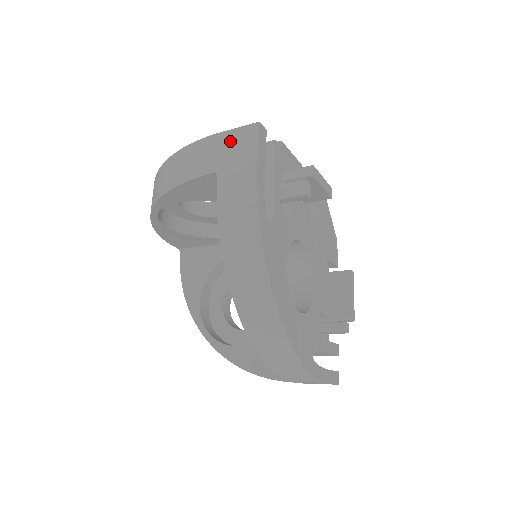
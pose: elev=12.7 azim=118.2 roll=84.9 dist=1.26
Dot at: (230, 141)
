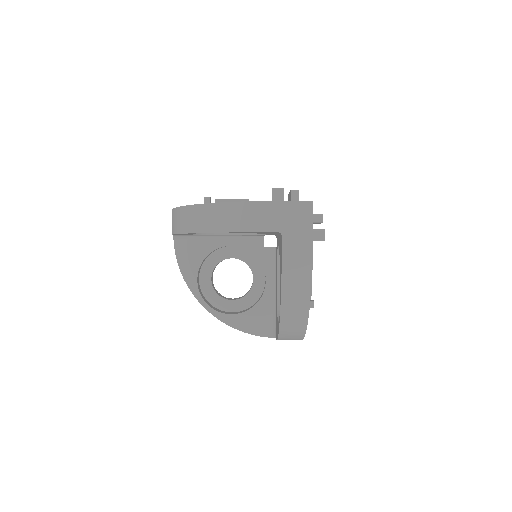
Dot at: (291, 210)
